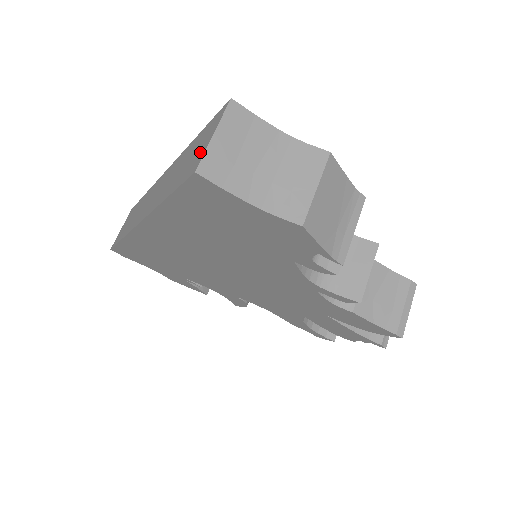
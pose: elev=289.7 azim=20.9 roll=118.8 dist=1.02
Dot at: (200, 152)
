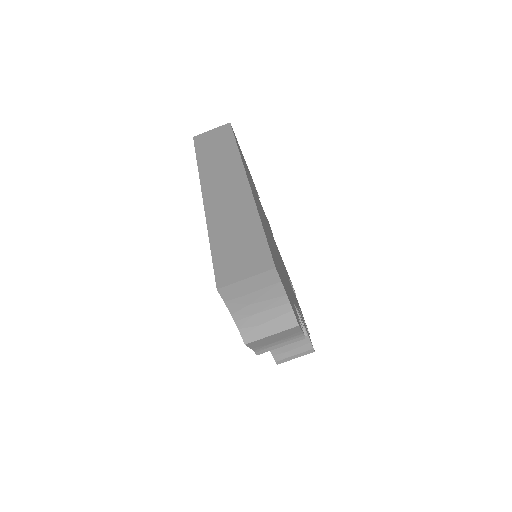
Dot at: (235, 271)
